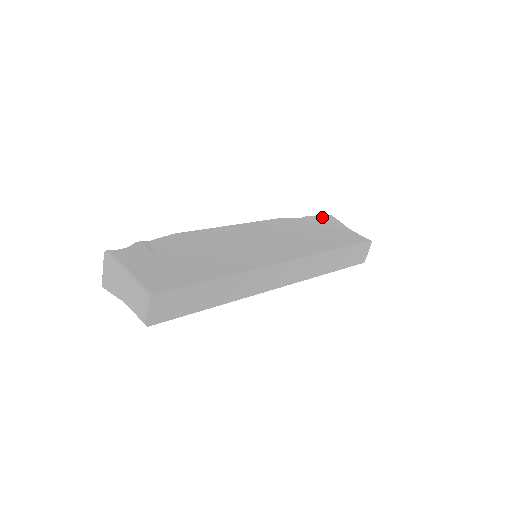
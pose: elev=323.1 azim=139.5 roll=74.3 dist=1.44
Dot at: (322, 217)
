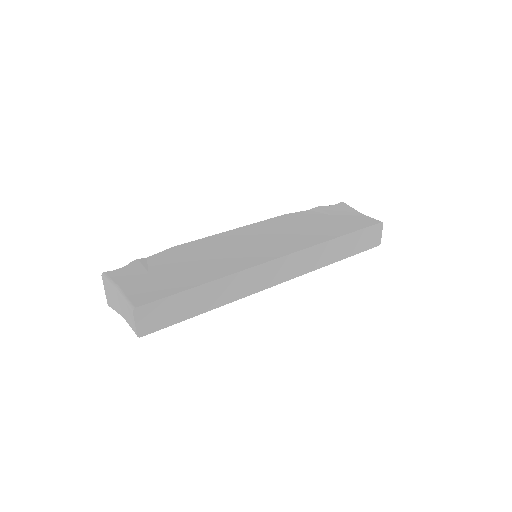
Dot at: (332, 205)
